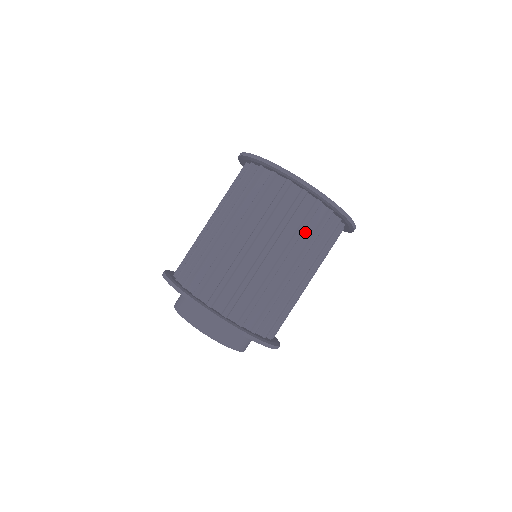
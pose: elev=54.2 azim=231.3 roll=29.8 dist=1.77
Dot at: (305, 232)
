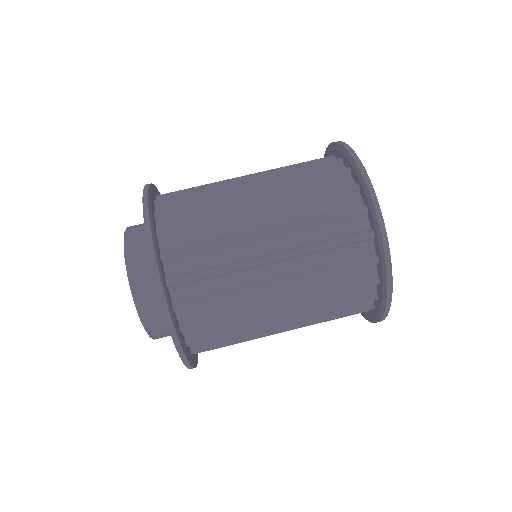
Dot at: (332, 277)
